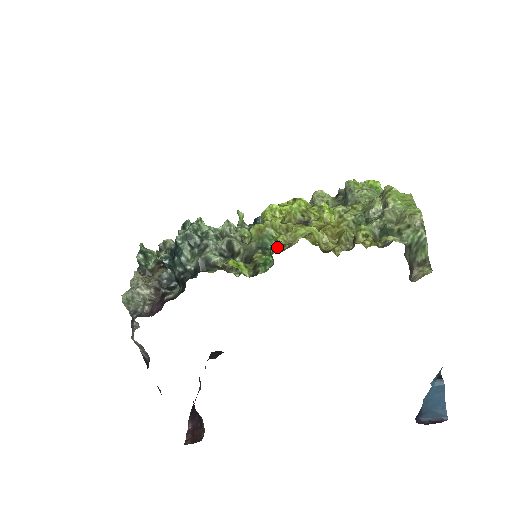
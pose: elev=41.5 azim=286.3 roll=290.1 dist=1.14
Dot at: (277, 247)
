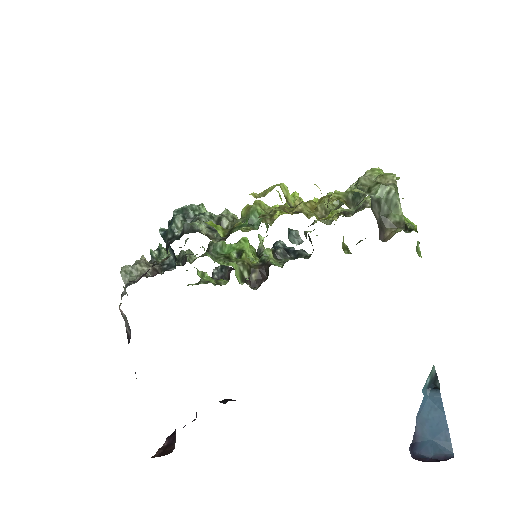
Dot at: occluded
